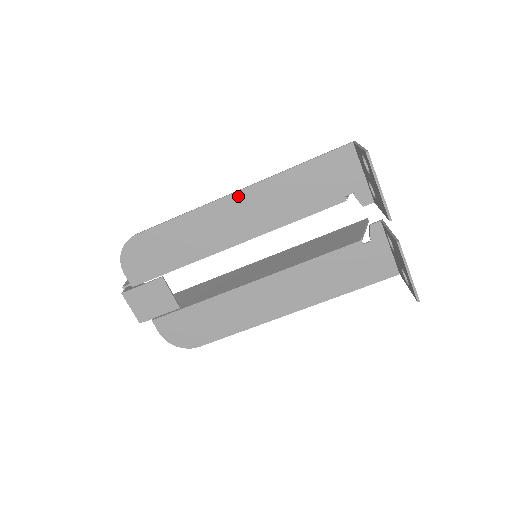
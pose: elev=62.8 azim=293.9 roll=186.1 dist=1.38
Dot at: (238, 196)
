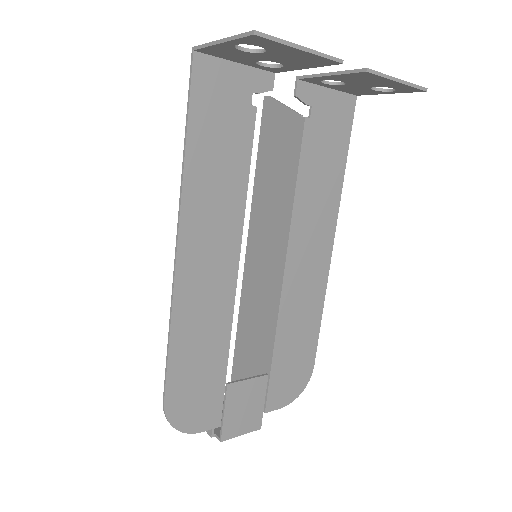
Dot at: (183, 246)
